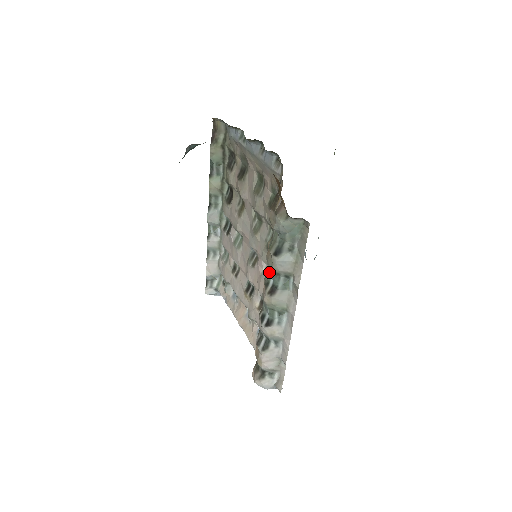
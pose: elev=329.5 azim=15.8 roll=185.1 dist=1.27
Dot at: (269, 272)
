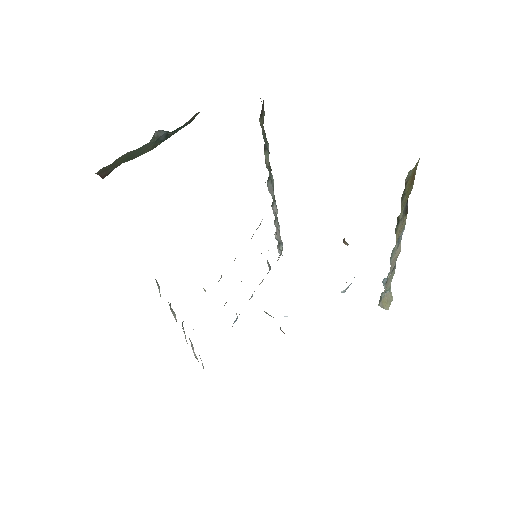
Dot at: occluded
